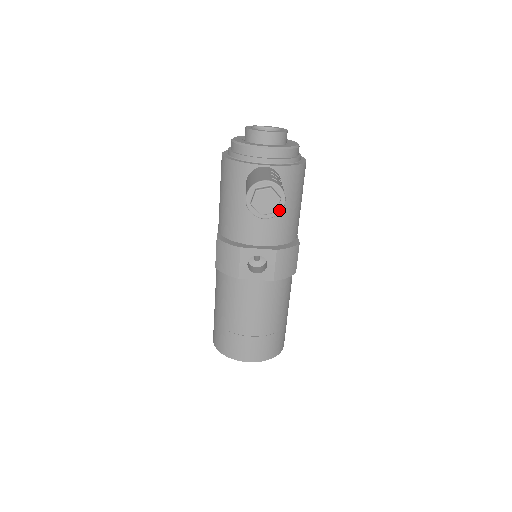
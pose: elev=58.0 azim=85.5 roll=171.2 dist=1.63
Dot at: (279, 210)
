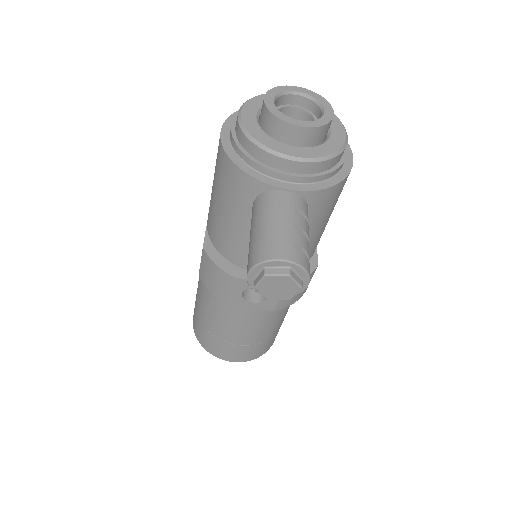
Dot at: occluded
